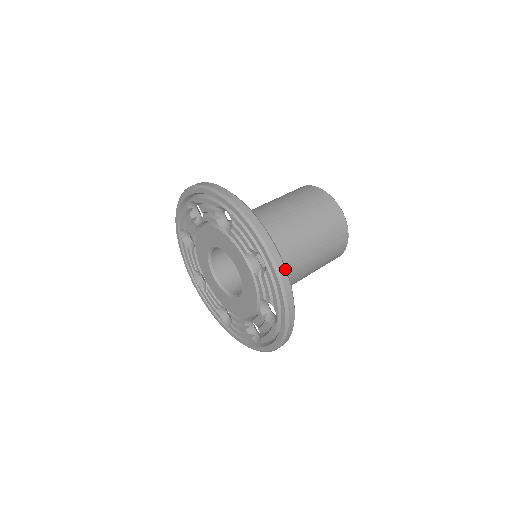
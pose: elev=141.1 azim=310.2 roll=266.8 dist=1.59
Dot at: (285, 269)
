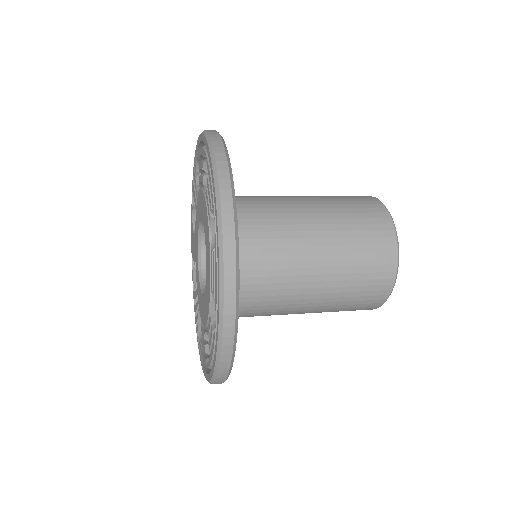
Dot at: (223, 143)
